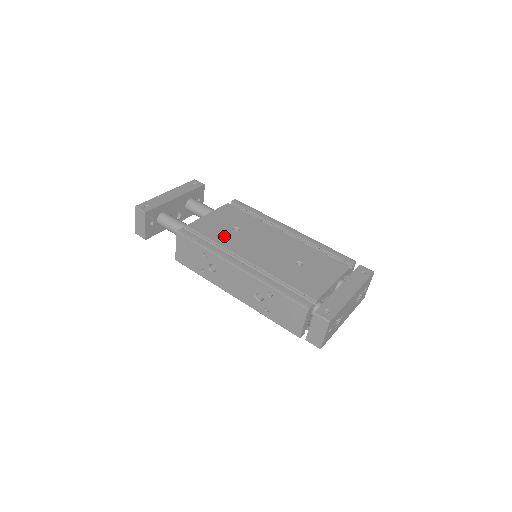
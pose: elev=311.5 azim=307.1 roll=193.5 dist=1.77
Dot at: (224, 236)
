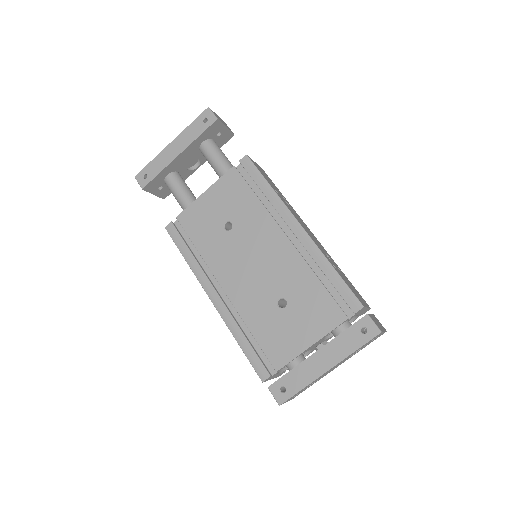
Dot at: (210, 240)
